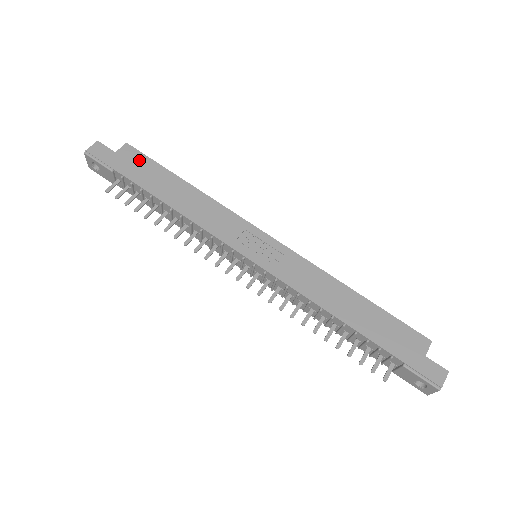
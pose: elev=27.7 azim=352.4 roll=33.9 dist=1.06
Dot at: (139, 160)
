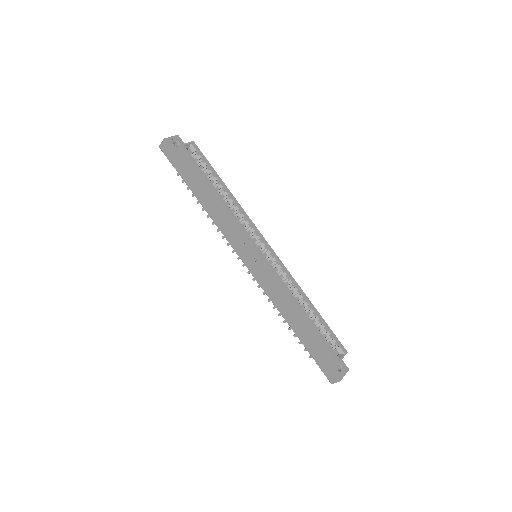
Dot at: (187, 164)
